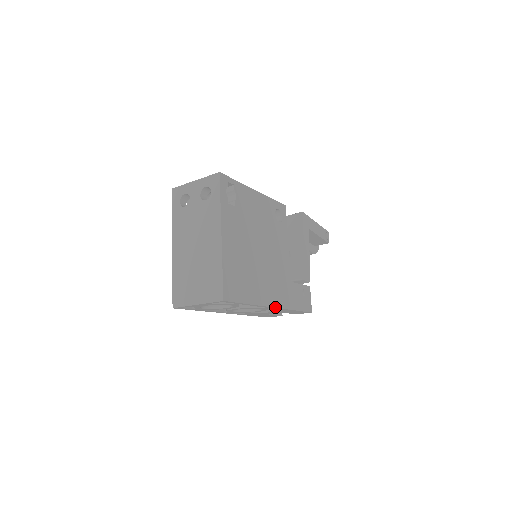
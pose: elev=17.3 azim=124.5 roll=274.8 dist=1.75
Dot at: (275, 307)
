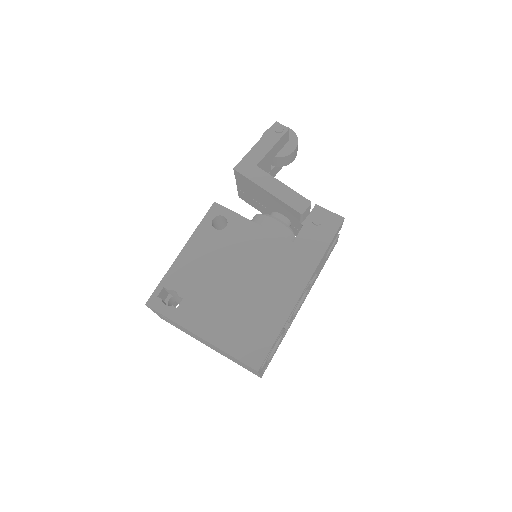
Dot at: (304, 289)
